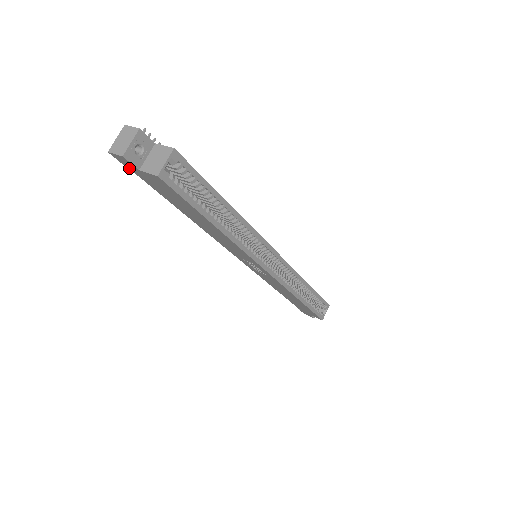
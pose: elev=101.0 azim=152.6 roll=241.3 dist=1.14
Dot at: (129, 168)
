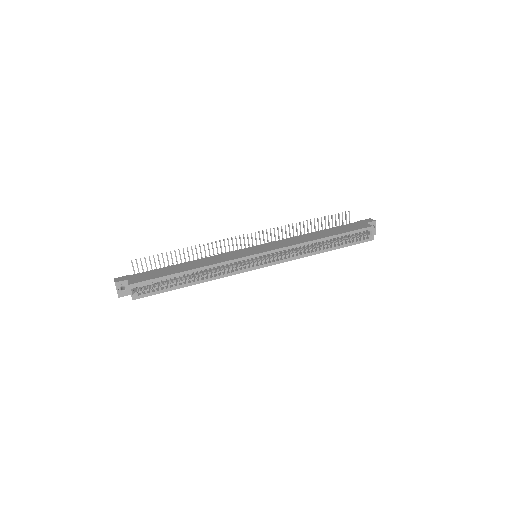
Dot at: occluded
